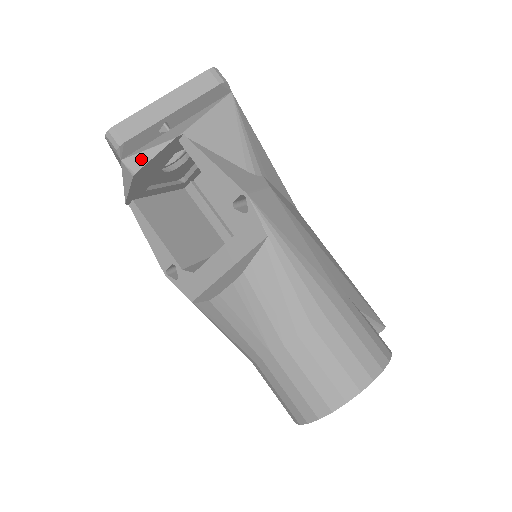
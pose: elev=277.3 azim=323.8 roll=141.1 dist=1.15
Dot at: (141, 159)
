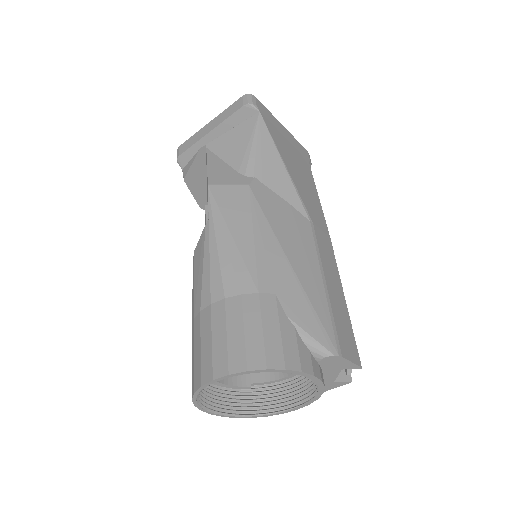
Dot at: (188, 167)
